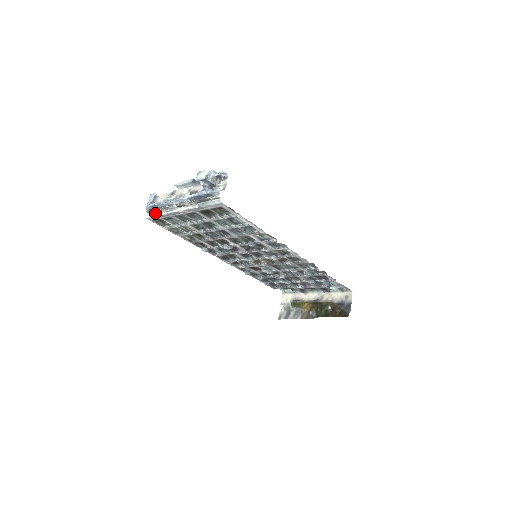
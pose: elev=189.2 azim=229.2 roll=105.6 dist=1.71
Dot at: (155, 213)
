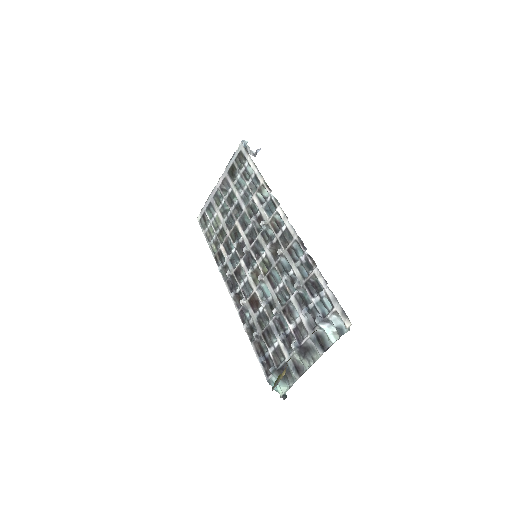
Dot at: occluded
